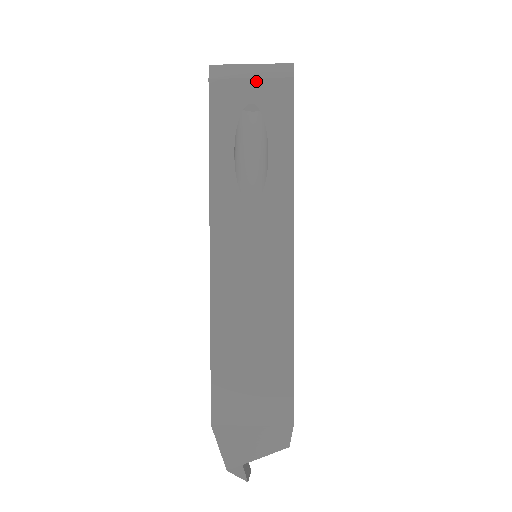
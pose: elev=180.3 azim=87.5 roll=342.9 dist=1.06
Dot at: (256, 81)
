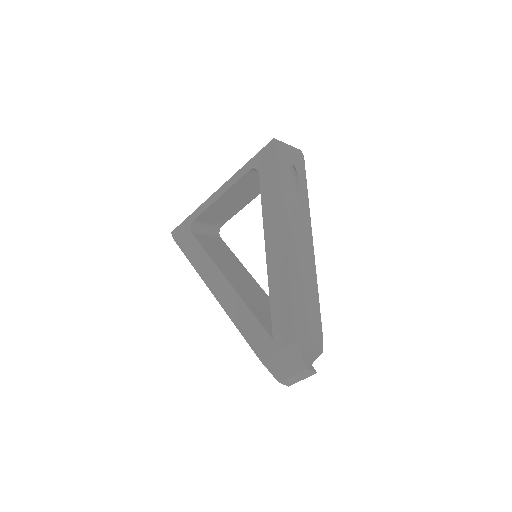
Dot at: (293, 153)
